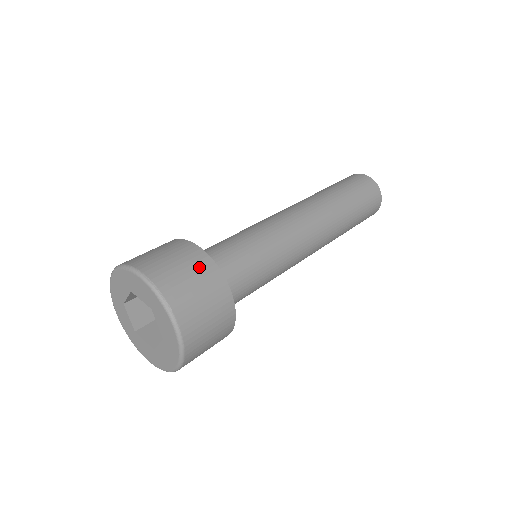
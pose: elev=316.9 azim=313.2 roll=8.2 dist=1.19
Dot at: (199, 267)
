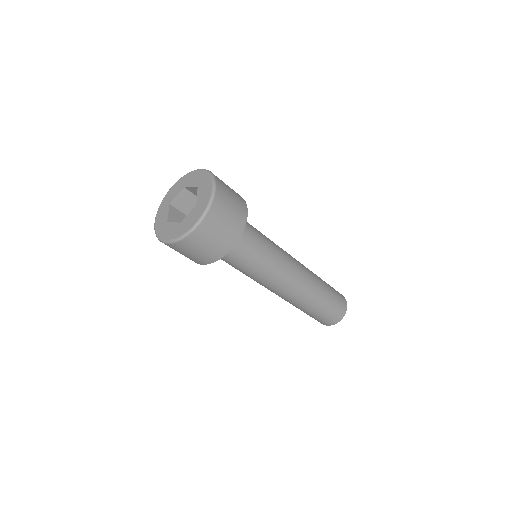
Dot at: occluded
